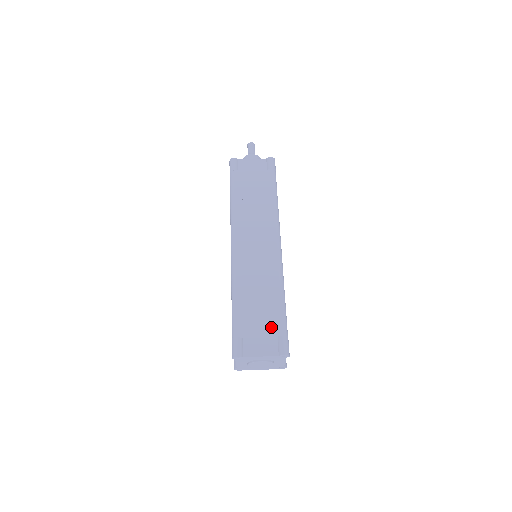
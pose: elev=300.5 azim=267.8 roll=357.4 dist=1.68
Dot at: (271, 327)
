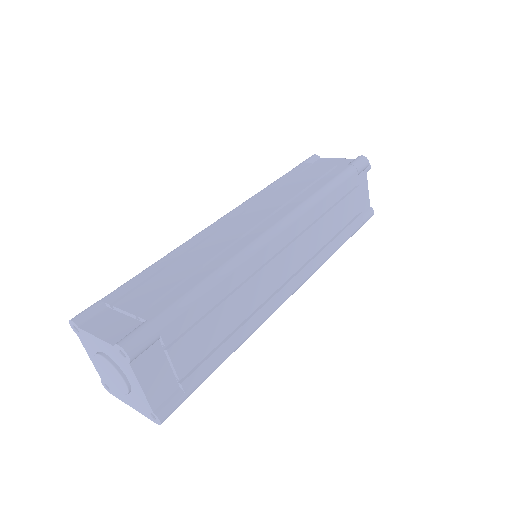
Dot at: (152, 308)
